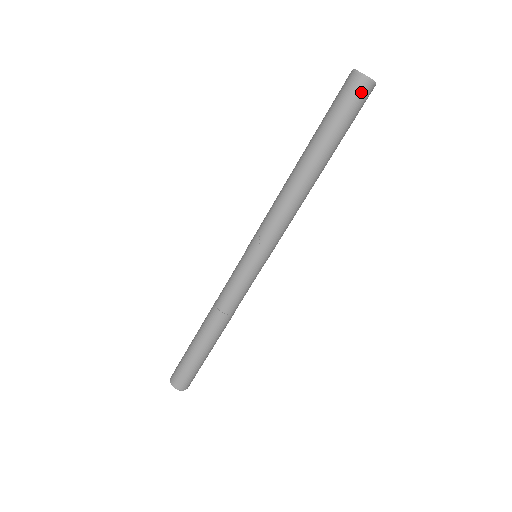
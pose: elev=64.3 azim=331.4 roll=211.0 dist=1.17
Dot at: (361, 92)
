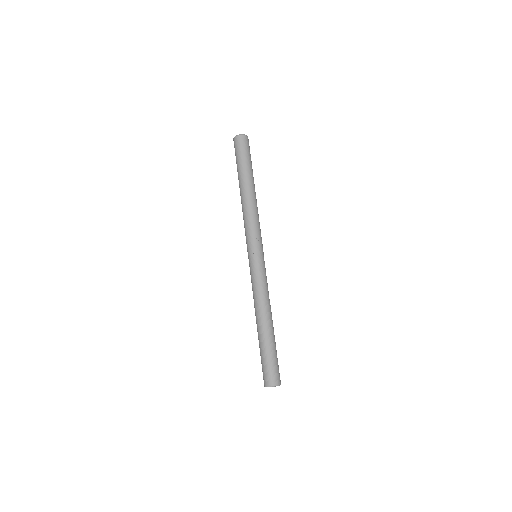
Dot at: (248, 143)
